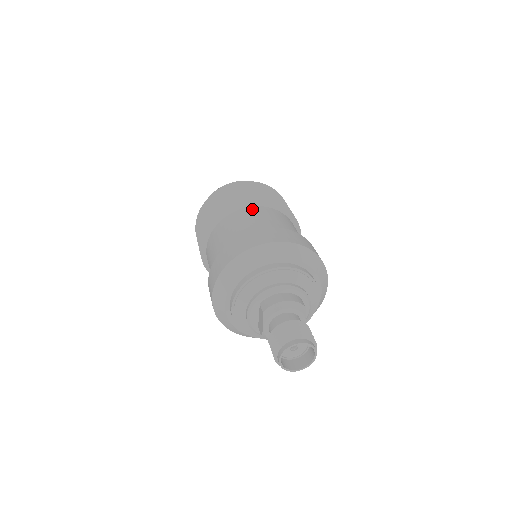
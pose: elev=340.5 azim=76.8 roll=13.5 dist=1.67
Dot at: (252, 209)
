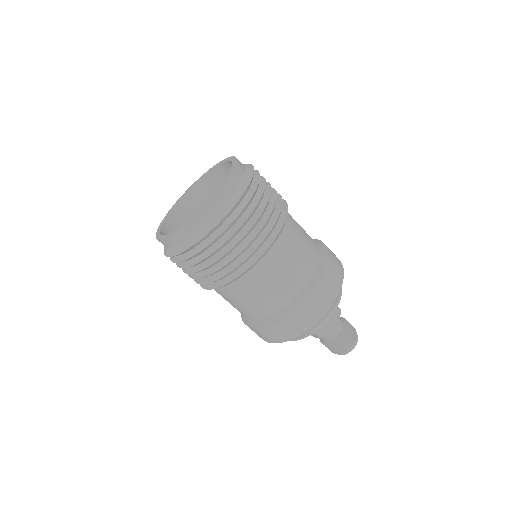
Dot at: (271, 258)
